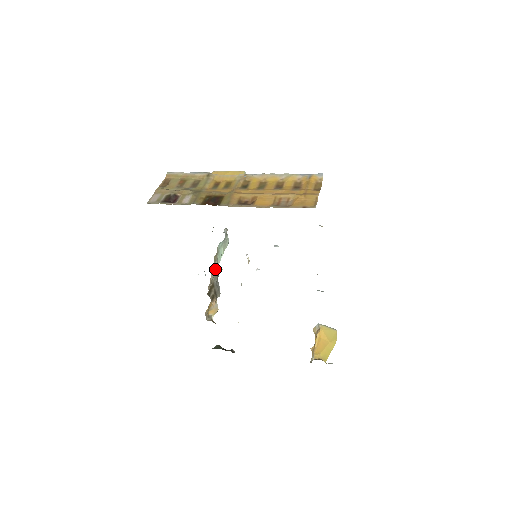
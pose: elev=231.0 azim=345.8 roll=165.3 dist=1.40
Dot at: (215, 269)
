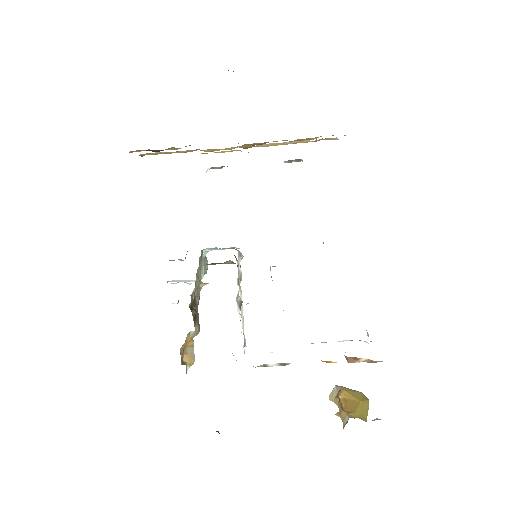
Dot at: (198, 278)
